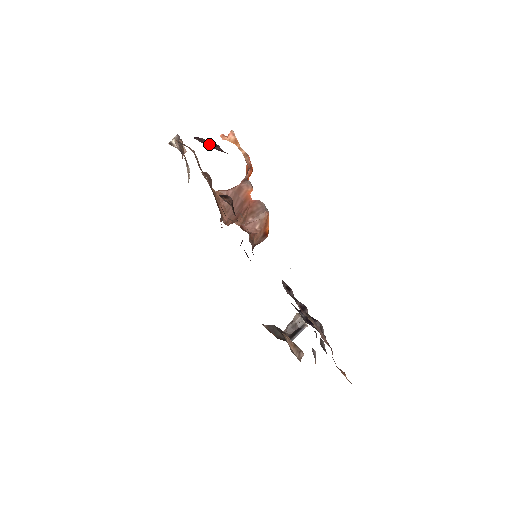
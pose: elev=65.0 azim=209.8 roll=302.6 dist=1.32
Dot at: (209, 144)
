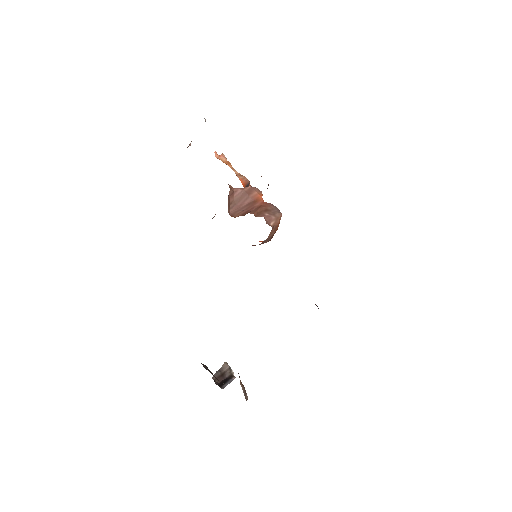
Dot at: occluded
